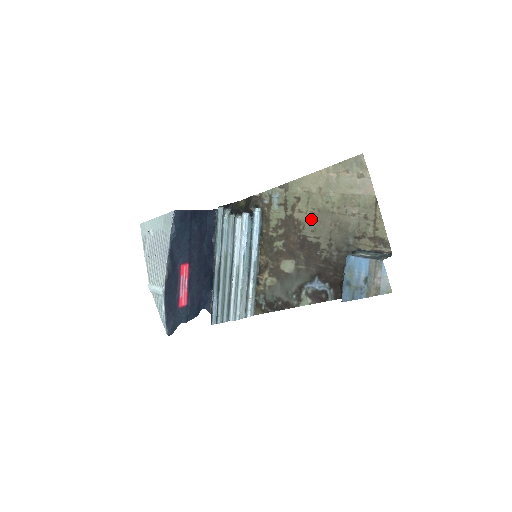
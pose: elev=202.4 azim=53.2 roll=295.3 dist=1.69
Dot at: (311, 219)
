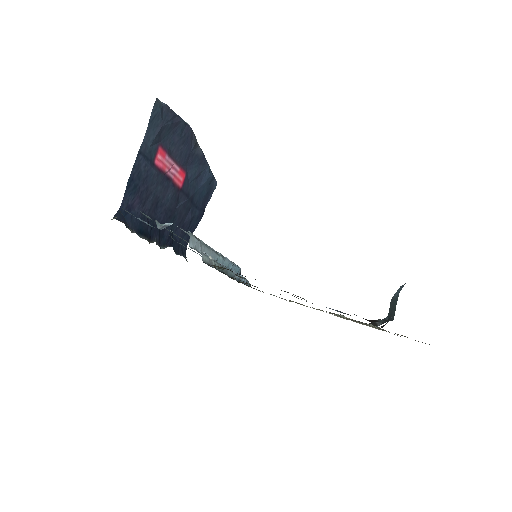
Dot at: occluded
